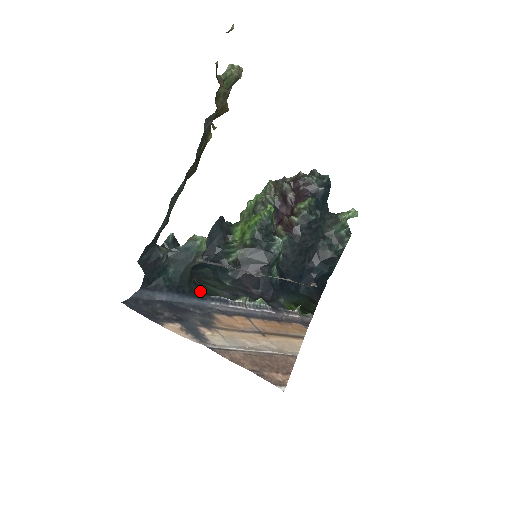
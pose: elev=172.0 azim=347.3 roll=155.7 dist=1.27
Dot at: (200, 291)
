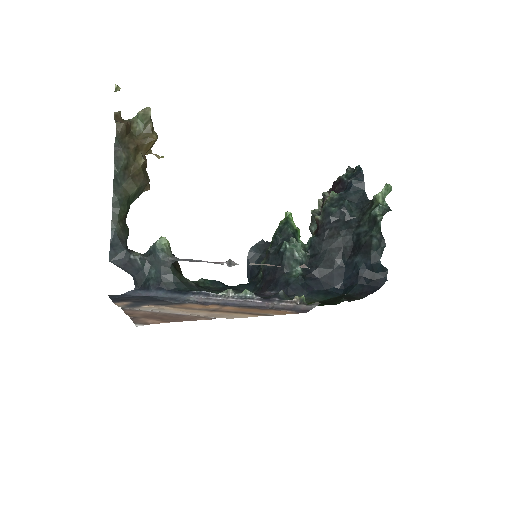
Dot at: (188, 289)
